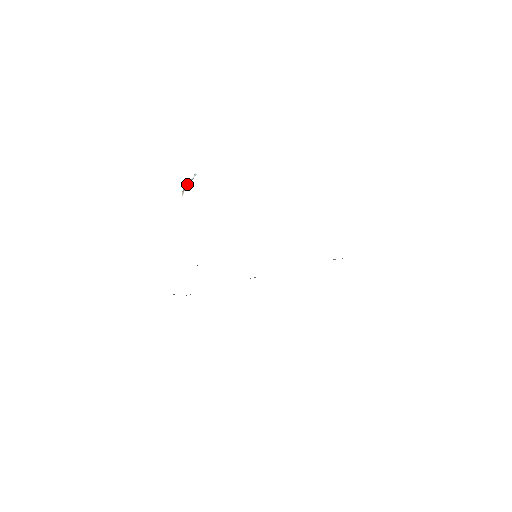
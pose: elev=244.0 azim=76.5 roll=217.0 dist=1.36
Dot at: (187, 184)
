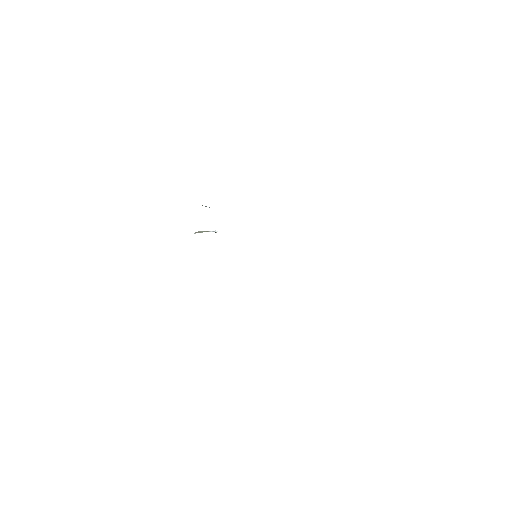
Dot at: (203, 231)
